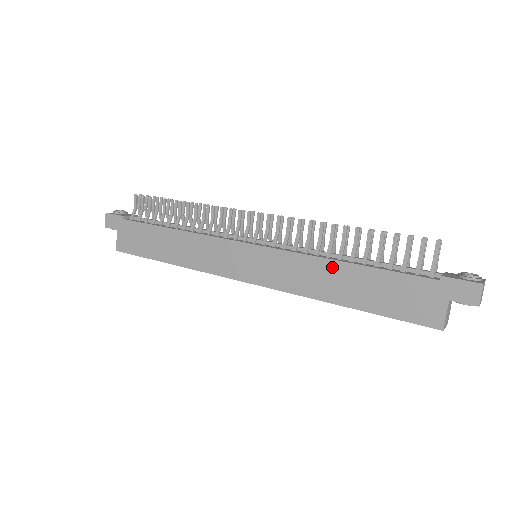
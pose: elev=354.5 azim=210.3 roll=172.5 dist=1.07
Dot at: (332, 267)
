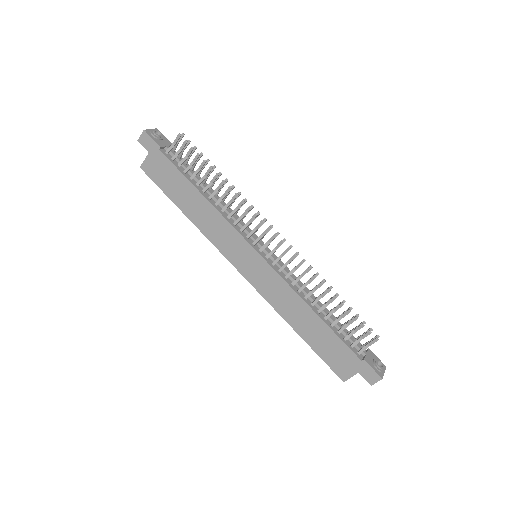
Dot at: (304, 308)
